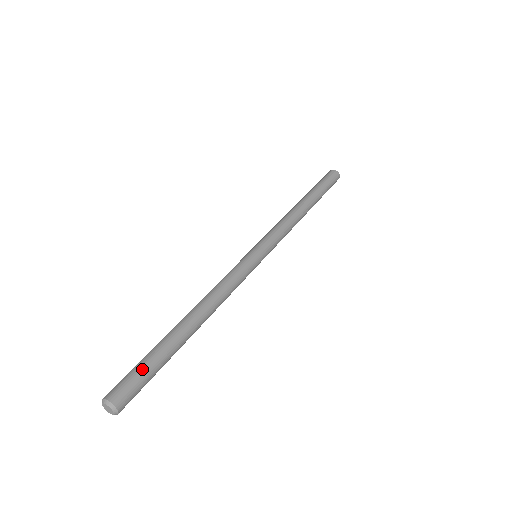
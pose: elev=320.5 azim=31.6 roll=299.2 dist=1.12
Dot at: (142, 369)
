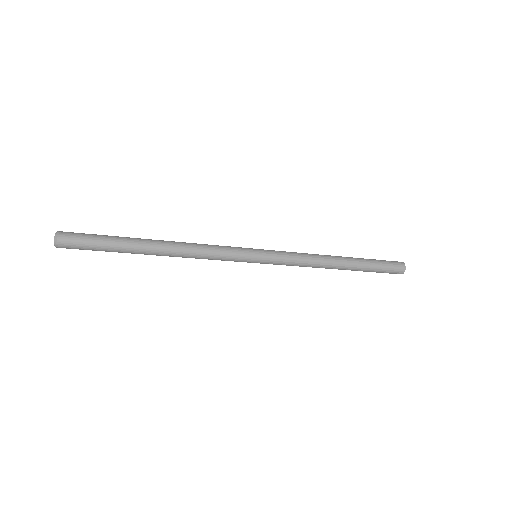
Dot at: (95, 234)
